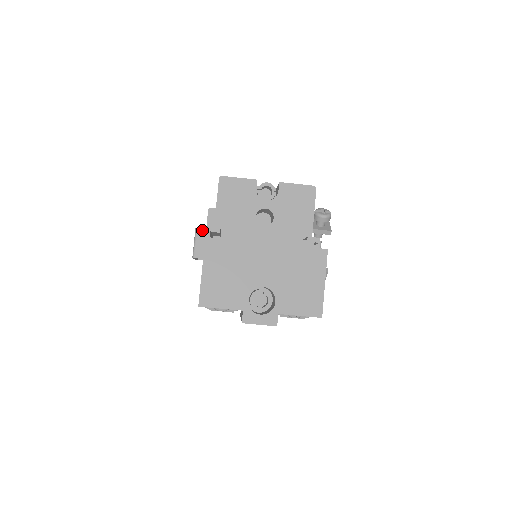
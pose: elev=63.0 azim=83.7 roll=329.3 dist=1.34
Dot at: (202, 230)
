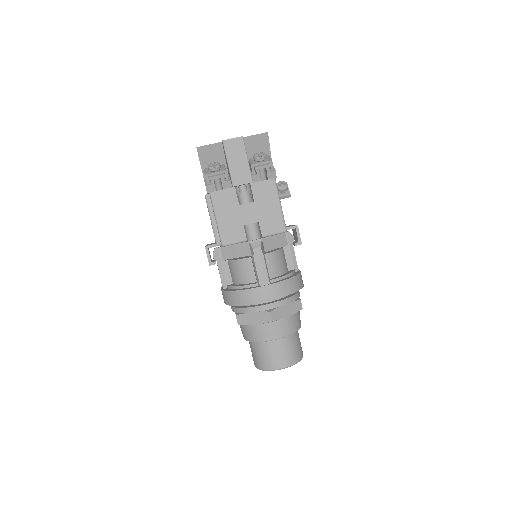
Dot at: occluded
